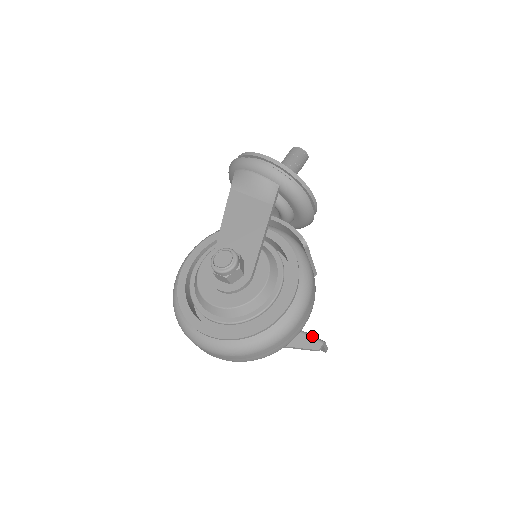
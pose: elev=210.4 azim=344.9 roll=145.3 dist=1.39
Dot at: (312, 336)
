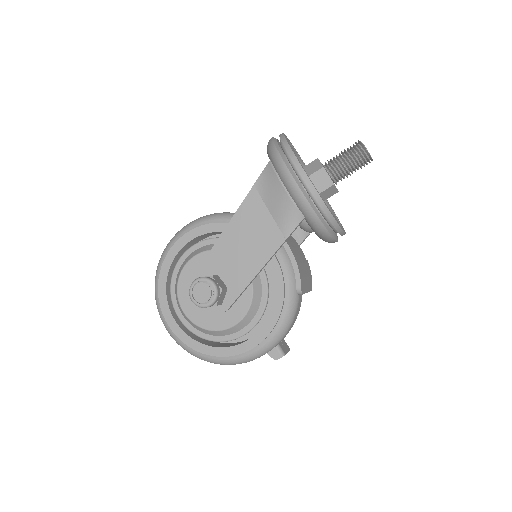
Dot at: (277, 345)
